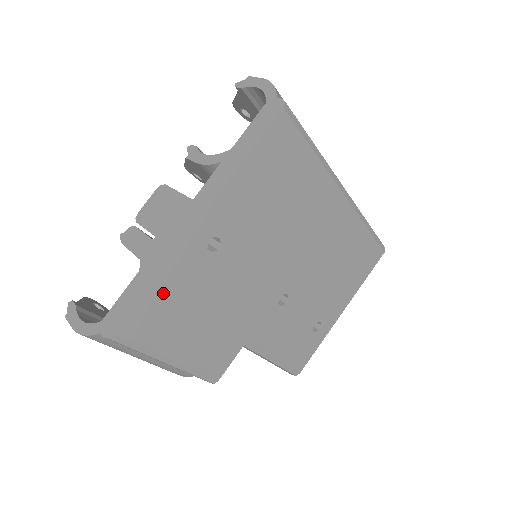
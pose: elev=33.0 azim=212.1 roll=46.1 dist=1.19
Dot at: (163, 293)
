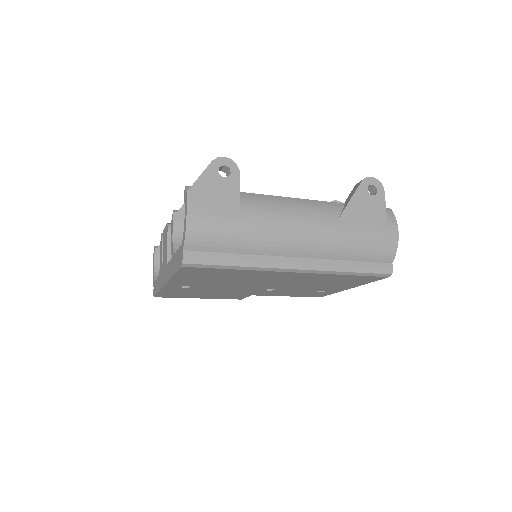
Dot at: (169, 293)
